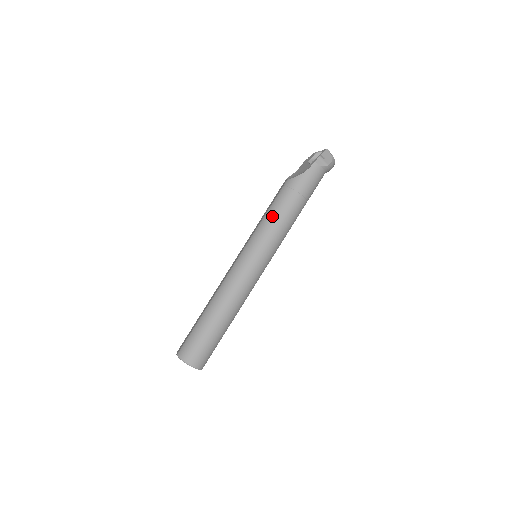
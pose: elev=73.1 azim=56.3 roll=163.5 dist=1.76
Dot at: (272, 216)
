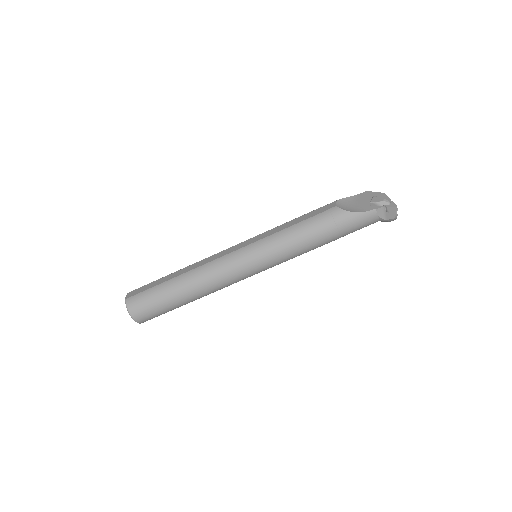
Dot at: (296, 234)
